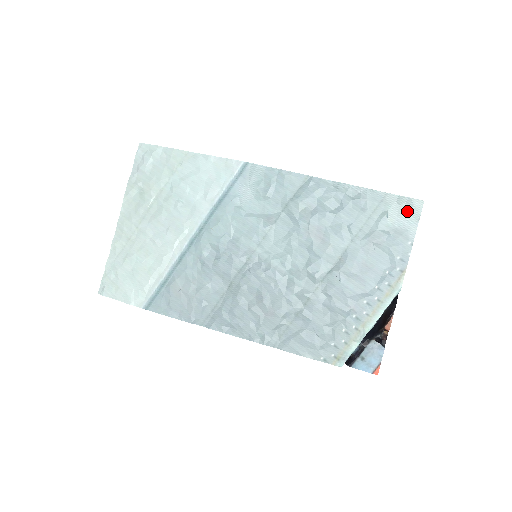
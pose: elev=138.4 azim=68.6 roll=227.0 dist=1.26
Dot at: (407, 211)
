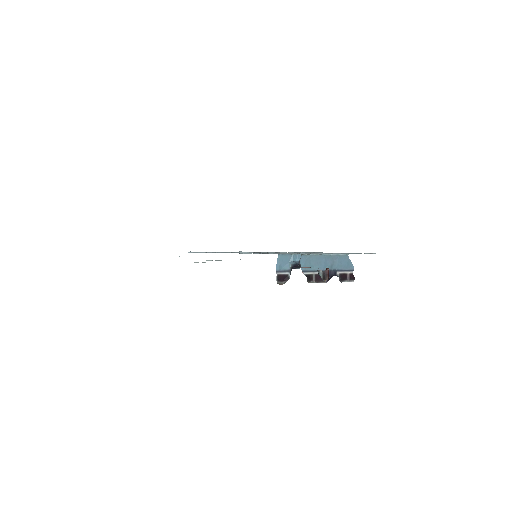
Dot at: occluded
